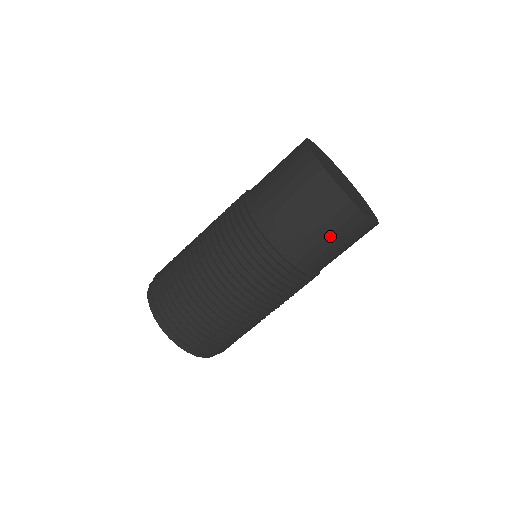
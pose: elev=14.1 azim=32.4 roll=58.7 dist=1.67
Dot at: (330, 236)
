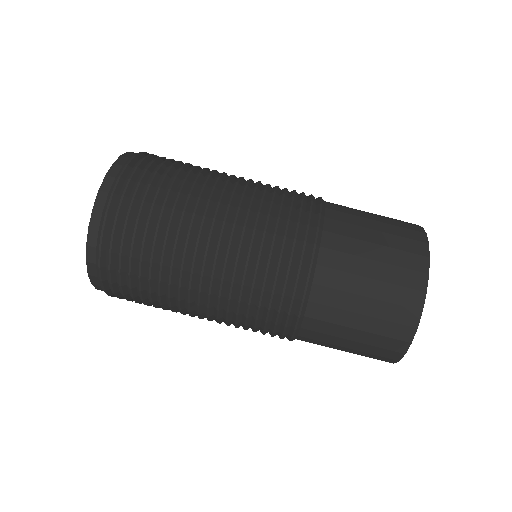
Dot at: (373, 282)
